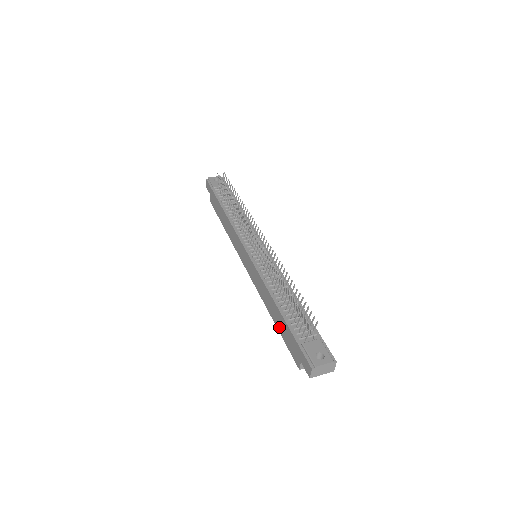
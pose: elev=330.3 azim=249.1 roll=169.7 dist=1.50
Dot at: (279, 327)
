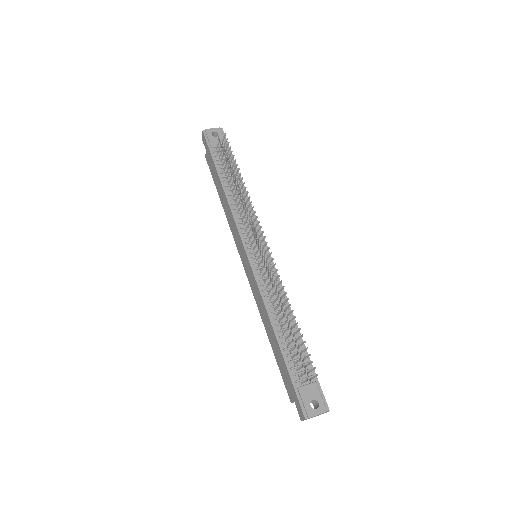
Dot at: (275, 352)
